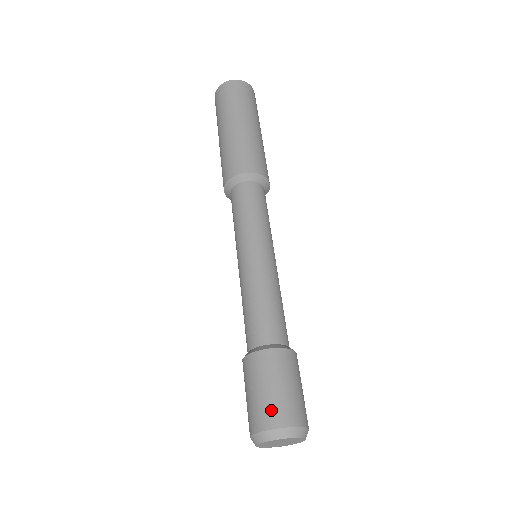
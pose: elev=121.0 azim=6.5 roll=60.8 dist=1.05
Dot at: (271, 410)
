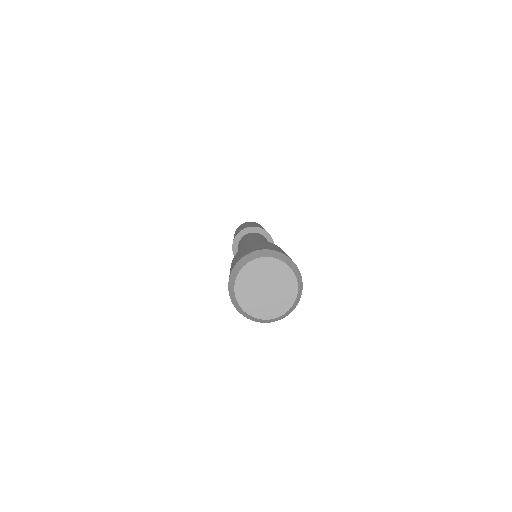
Dot at: (271, 247)
